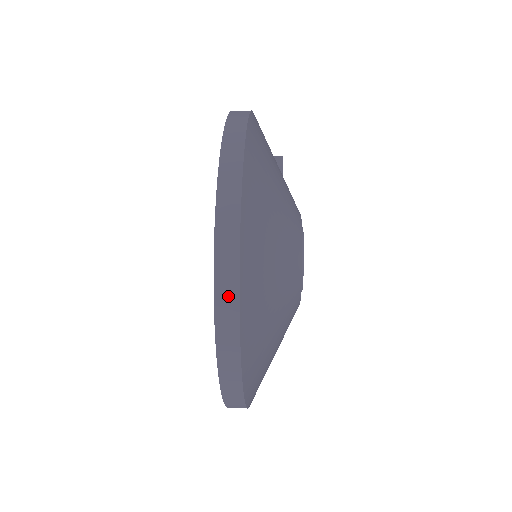
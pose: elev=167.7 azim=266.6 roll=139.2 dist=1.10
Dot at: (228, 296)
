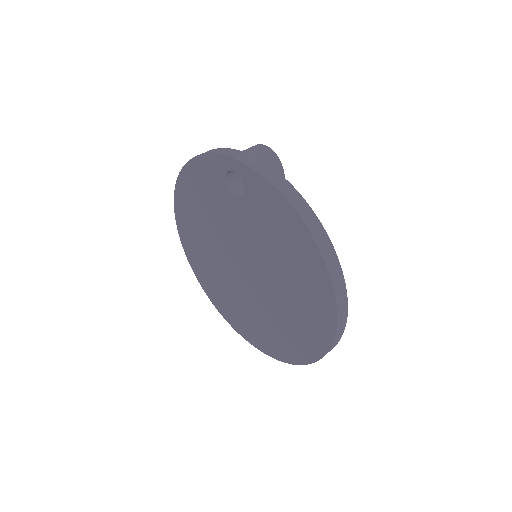
Dot at: occluded
